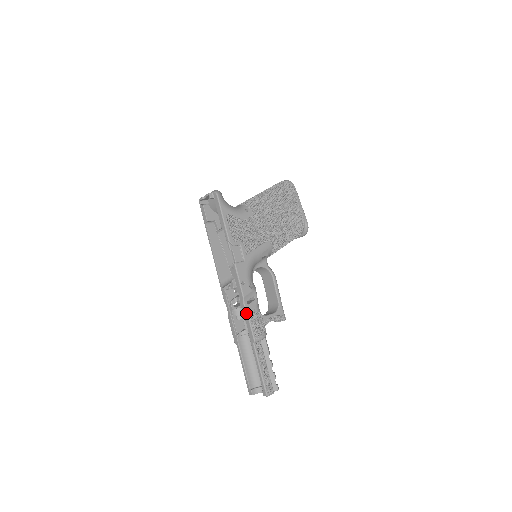
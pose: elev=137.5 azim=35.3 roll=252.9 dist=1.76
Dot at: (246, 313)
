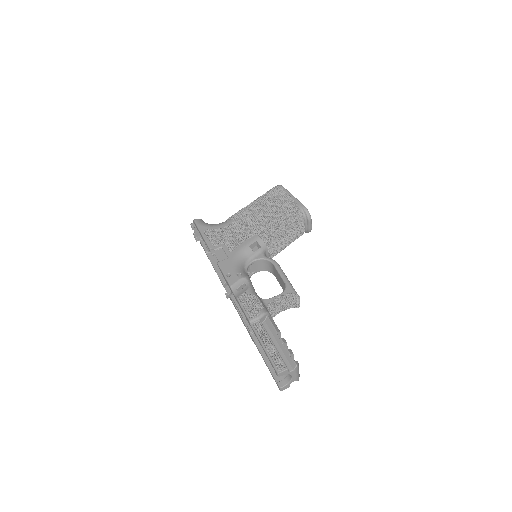
Dot at: (236, 299)
